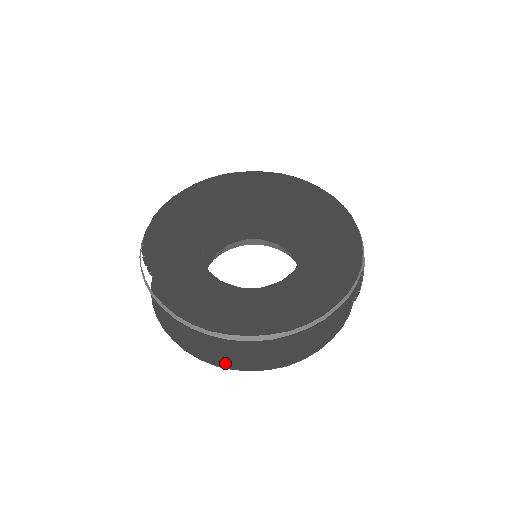
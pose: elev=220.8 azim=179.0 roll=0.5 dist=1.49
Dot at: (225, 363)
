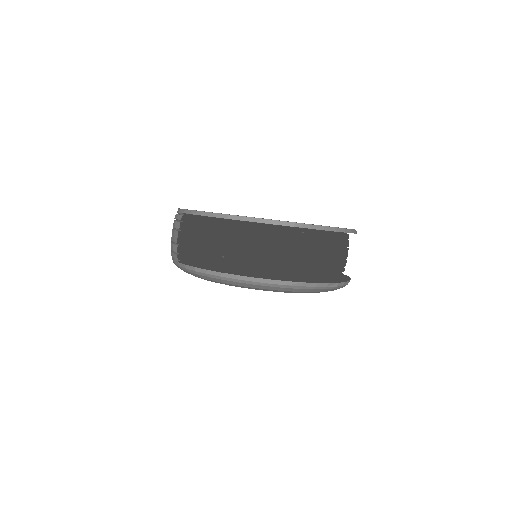
Dot at: (288, 289)
